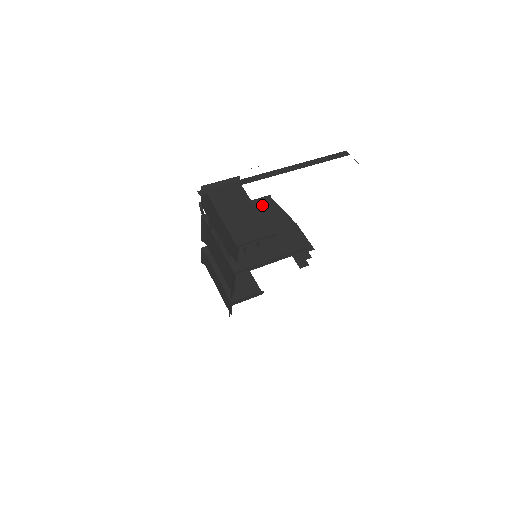
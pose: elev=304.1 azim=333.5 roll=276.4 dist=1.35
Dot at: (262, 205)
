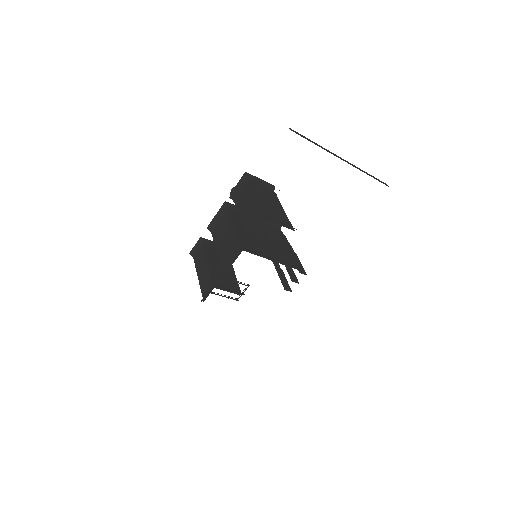
Dot at: (273, 226)
